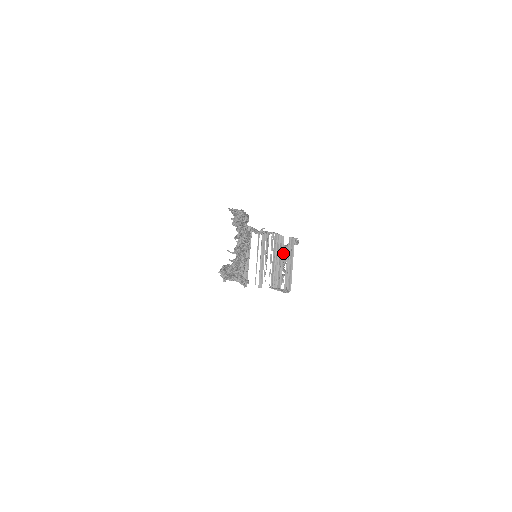
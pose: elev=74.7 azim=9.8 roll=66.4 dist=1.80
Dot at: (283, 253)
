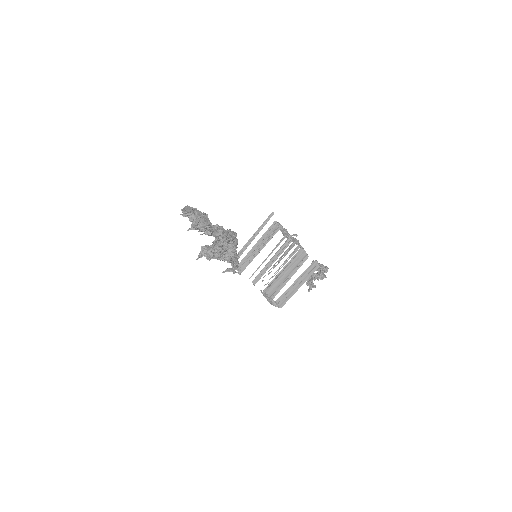
Dot at: occluded
